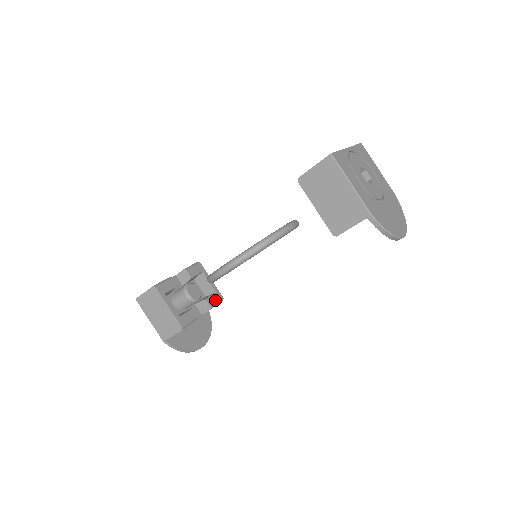
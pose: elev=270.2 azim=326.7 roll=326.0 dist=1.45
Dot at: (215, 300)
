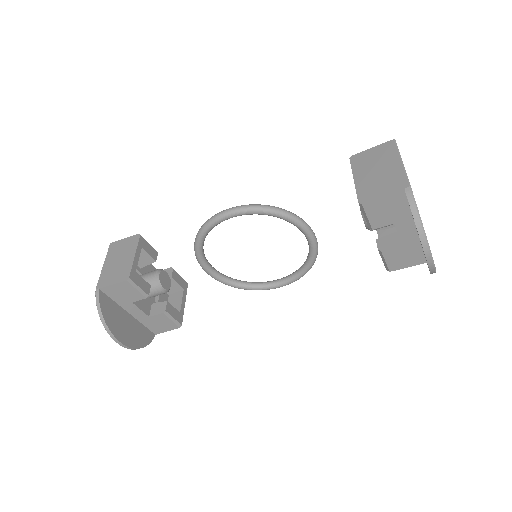
Dot at: (174, 314)
